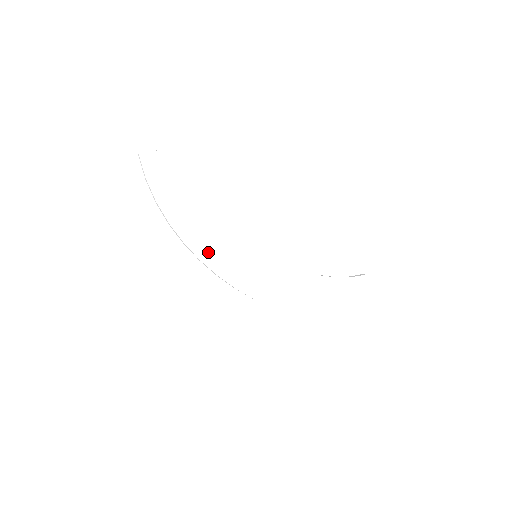
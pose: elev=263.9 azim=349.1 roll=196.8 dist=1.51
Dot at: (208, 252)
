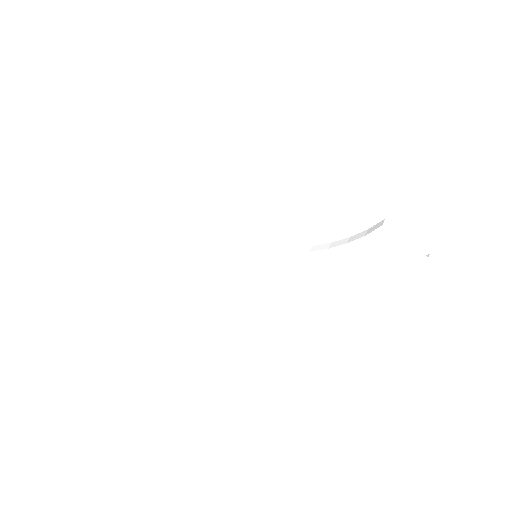
Dot at: (222, 270)
